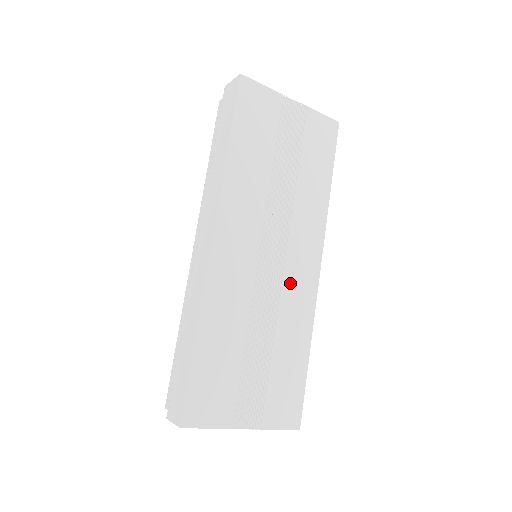
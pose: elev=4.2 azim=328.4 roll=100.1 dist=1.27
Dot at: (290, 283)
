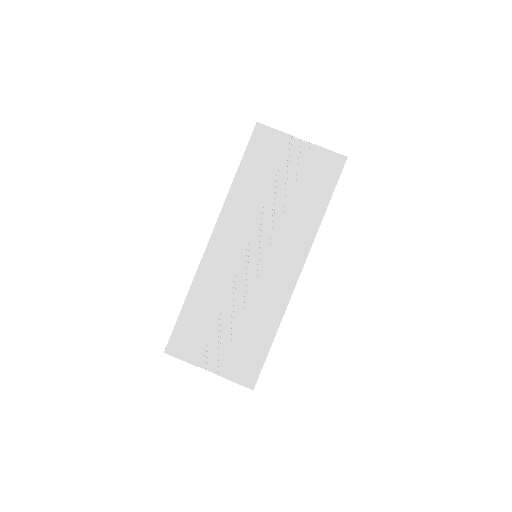
Dot at: (268, 280)
